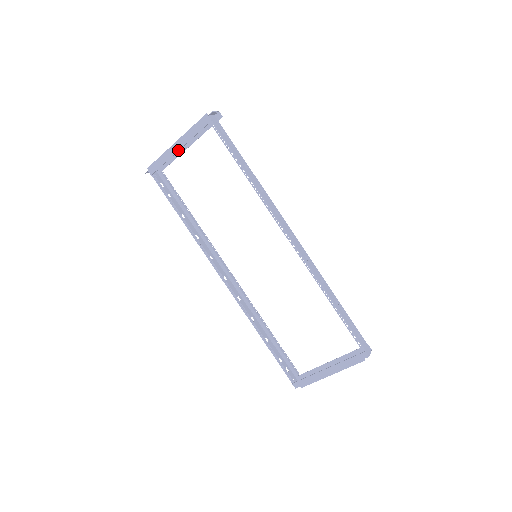
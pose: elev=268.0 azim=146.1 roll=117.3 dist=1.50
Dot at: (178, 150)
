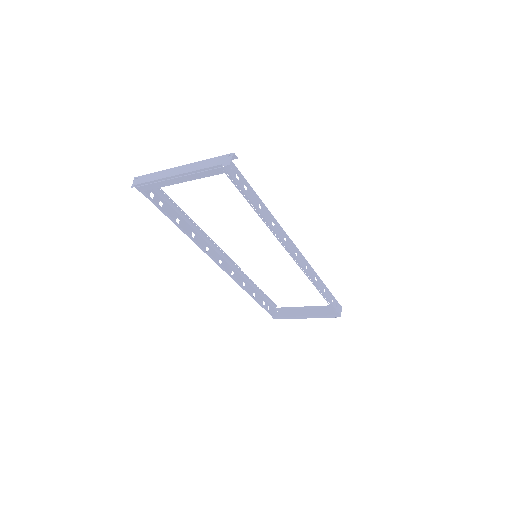
Dot at: (178, 183)
